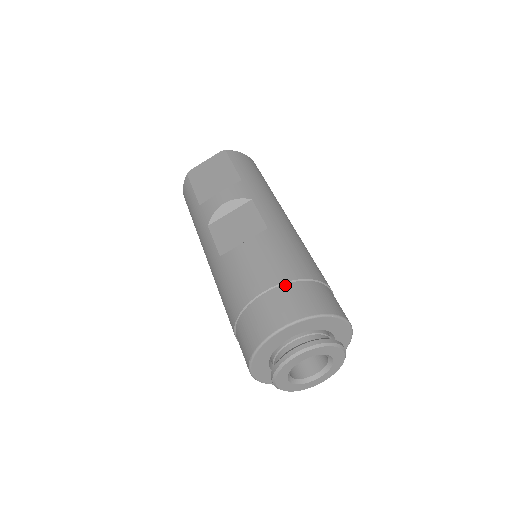
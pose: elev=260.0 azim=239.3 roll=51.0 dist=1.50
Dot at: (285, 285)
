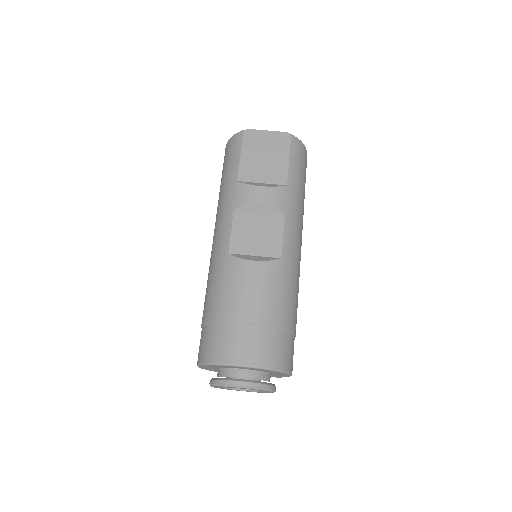
Dot at: (266, 328)
